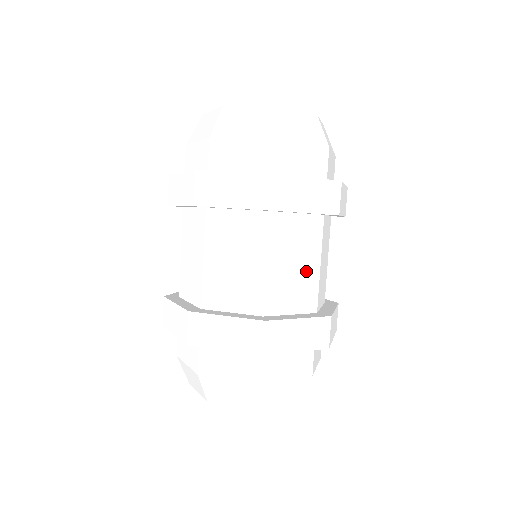
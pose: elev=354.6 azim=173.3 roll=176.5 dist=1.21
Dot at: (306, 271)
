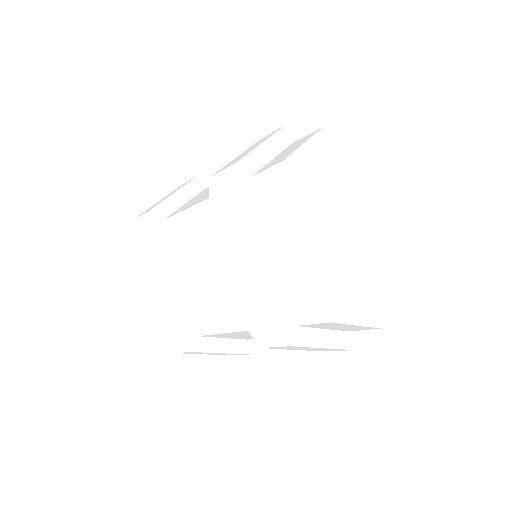
Dot at: occluded
